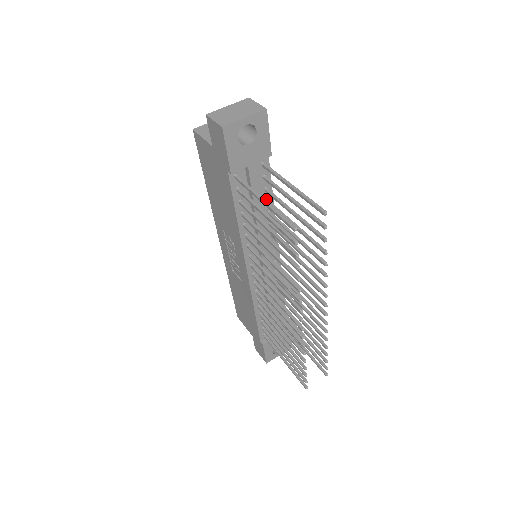
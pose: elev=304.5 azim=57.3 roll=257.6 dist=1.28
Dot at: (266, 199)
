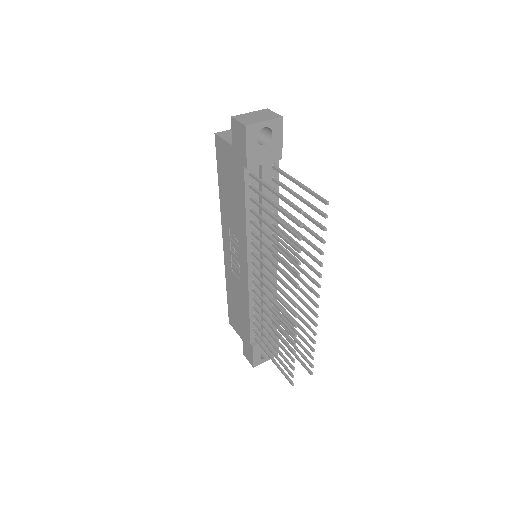
Dot at: (272, 200)
